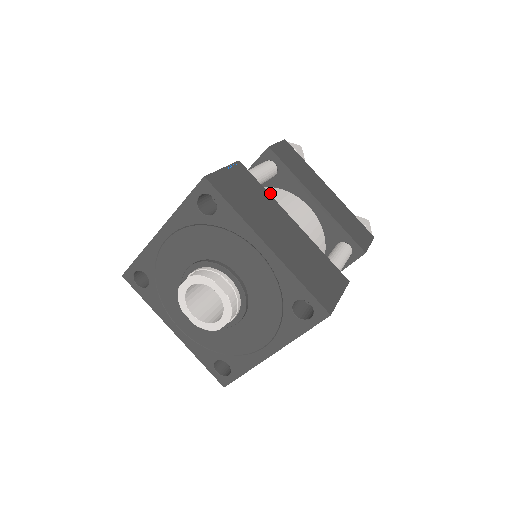
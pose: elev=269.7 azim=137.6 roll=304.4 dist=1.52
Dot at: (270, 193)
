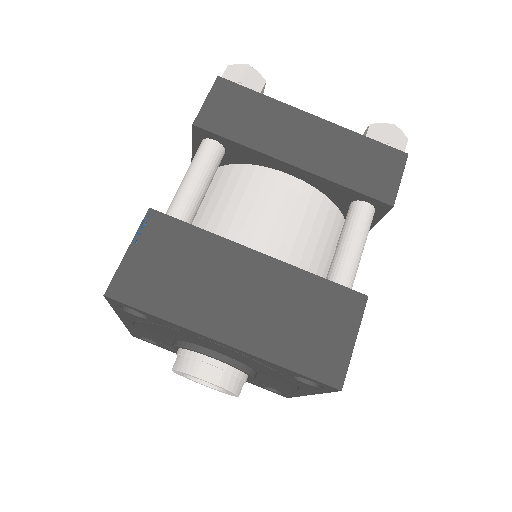
Dot at: (228, 186)
